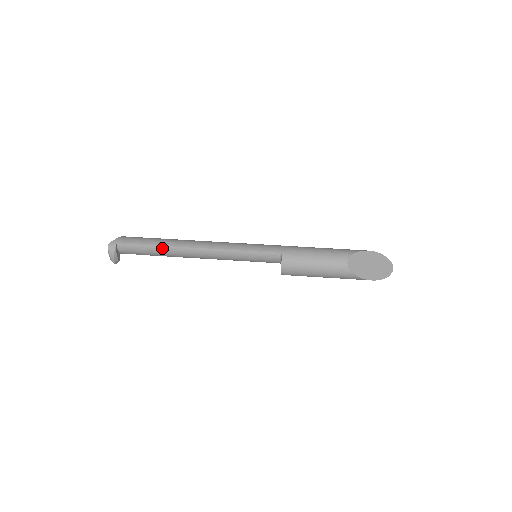
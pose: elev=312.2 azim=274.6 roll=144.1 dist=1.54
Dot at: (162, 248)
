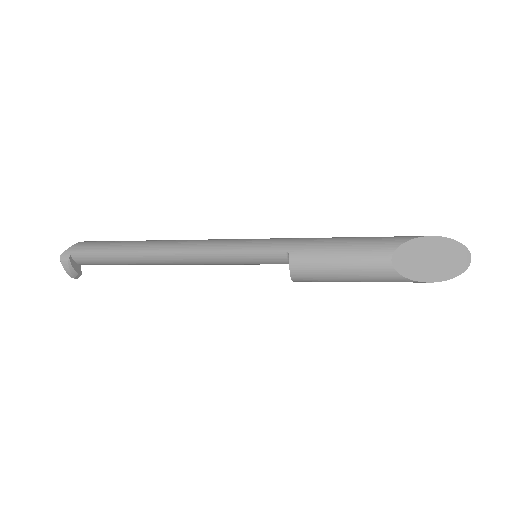
Dot at: (126, 256)
